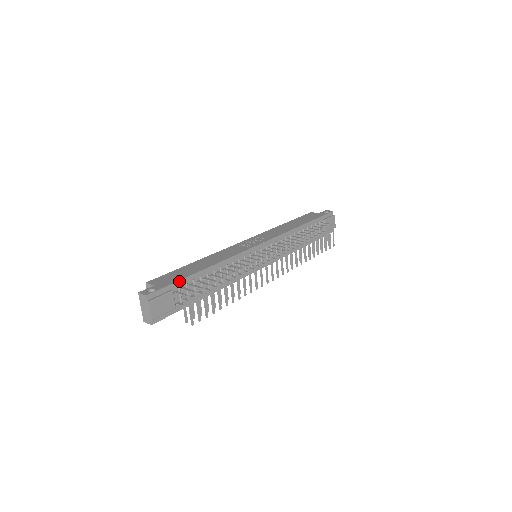
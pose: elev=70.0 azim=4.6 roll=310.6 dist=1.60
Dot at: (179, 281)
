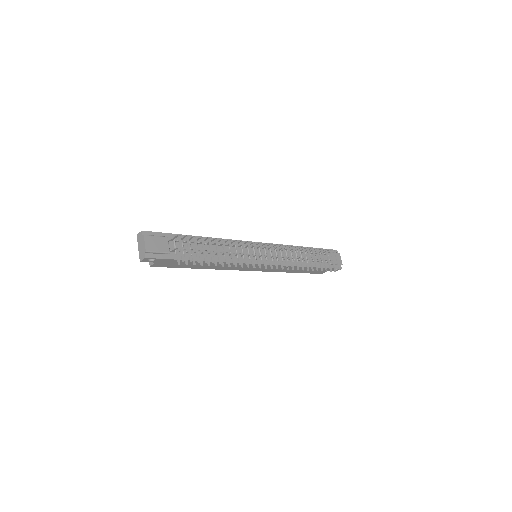
Dot at: (174, 234)
